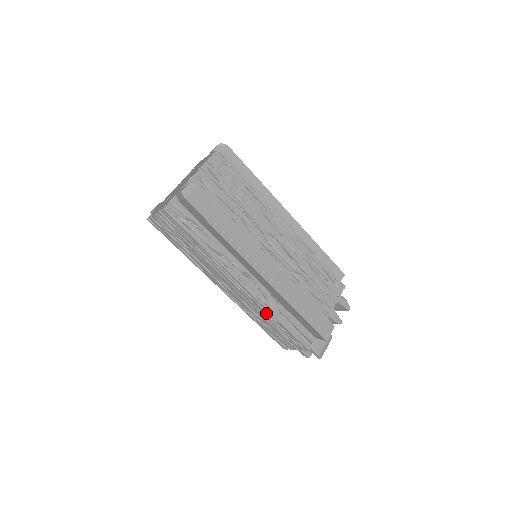
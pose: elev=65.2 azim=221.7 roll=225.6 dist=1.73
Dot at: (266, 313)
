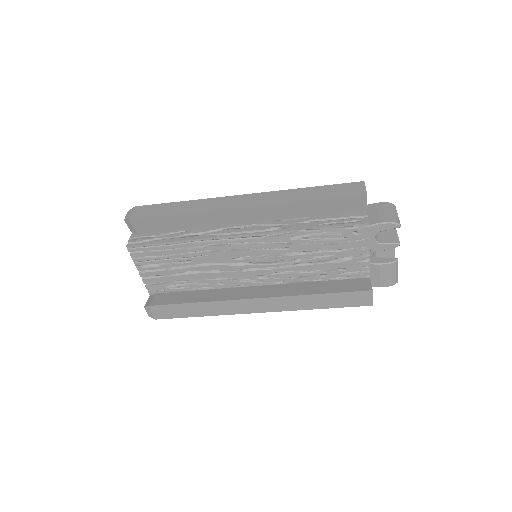
Dot at: occluded
